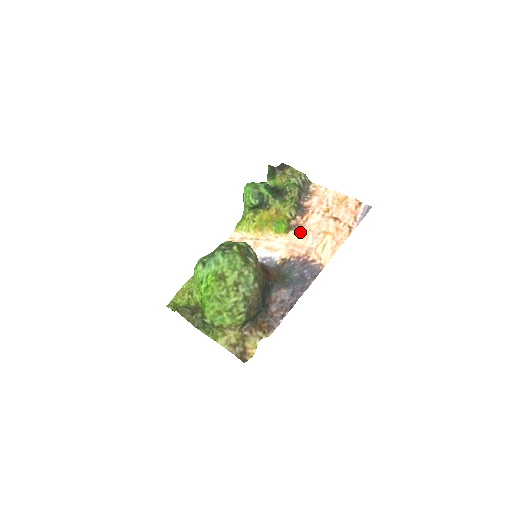
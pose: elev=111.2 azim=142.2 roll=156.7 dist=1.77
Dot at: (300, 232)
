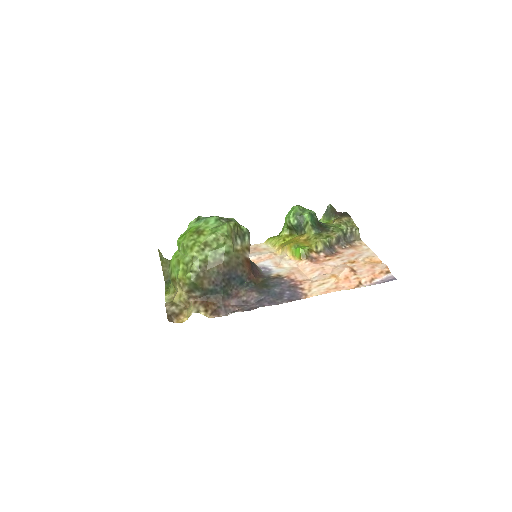
Dot at: (313, 264)
